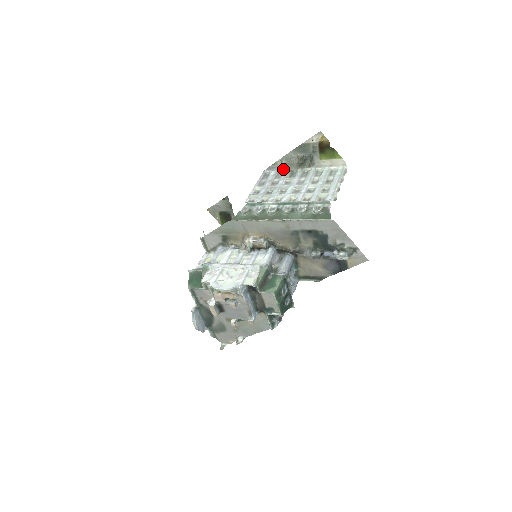
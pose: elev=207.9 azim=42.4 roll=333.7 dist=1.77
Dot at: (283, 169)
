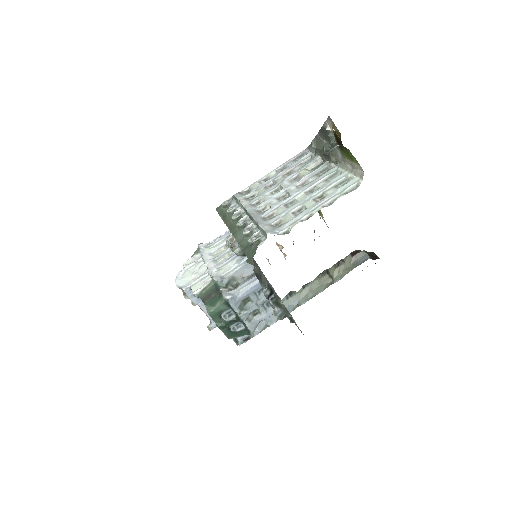
Dot at: (315, 154)
